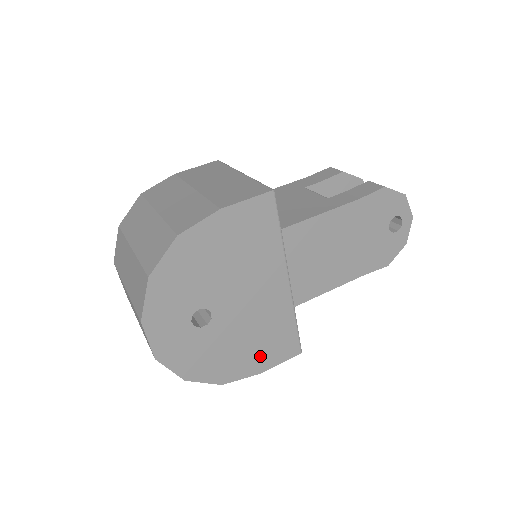
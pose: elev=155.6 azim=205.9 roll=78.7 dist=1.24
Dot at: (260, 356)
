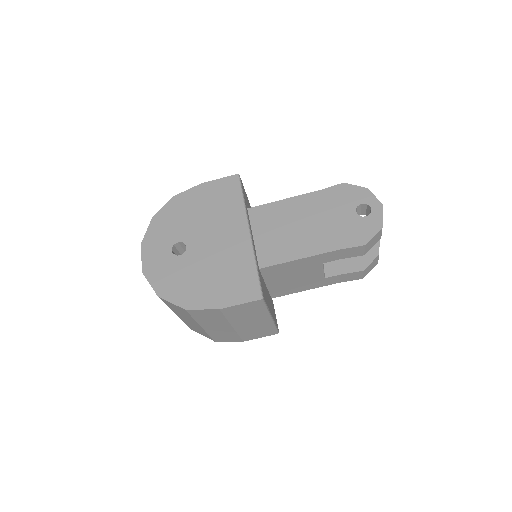
Dot at: (221, 292)
